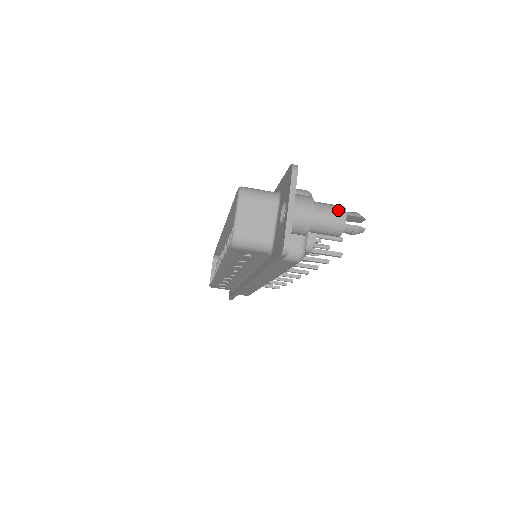
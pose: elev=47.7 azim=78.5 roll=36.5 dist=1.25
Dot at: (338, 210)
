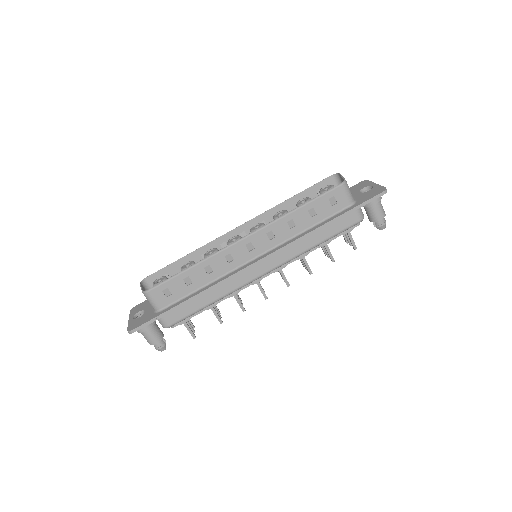
Dot at: occluded
